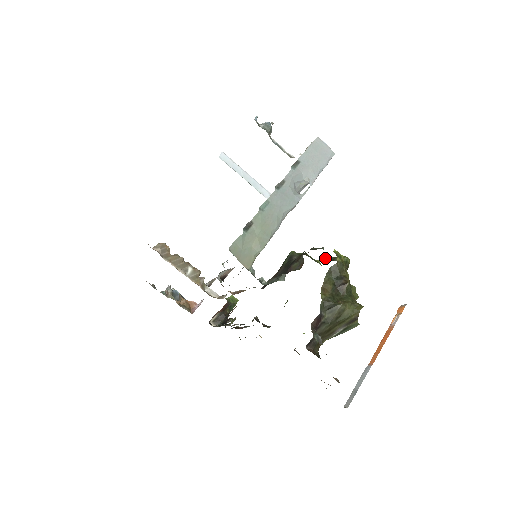
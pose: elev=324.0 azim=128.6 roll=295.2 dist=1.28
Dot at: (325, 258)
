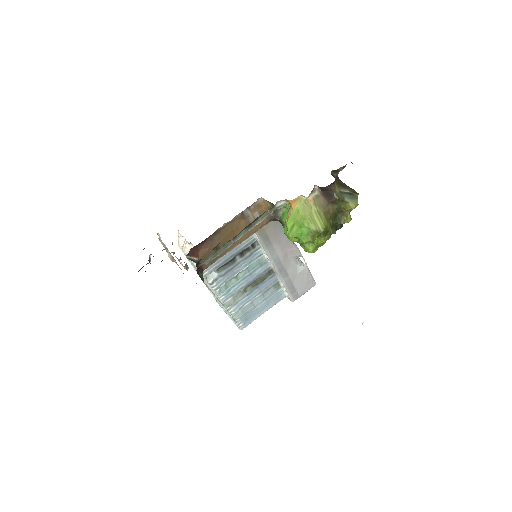
Dot at: occluded
